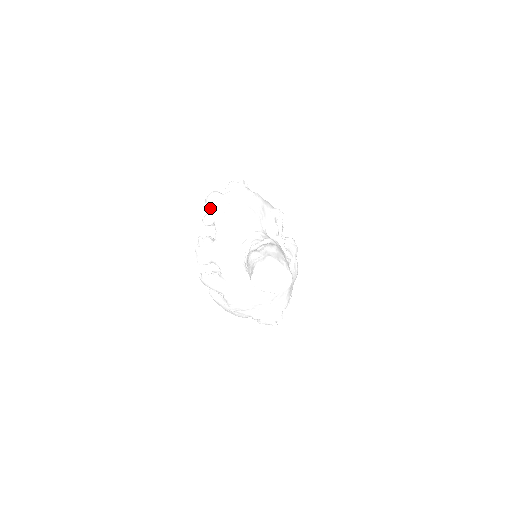
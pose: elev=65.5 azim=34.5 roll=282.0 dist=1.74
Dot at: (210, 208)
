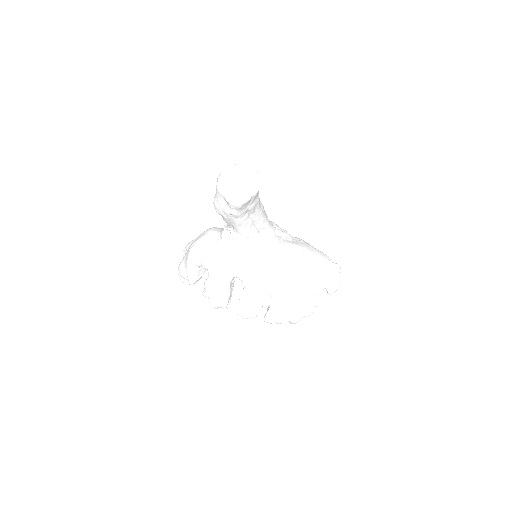
Dot at: (184, 271)
